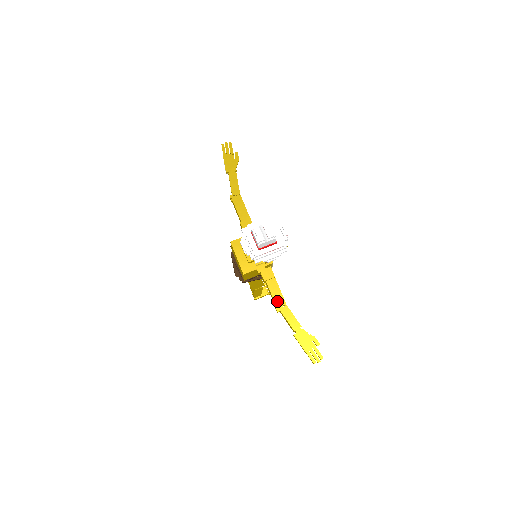
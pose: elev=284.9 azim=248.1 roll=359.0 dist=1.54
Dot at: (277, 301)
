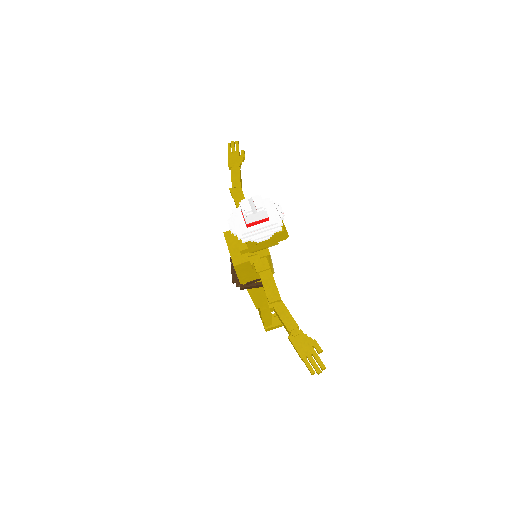
Dot at: (270, 295)
